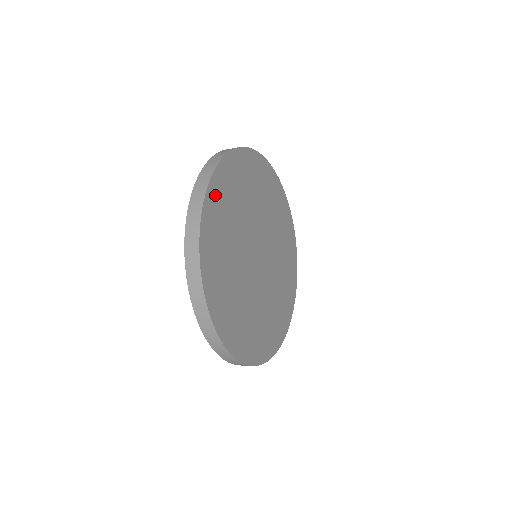
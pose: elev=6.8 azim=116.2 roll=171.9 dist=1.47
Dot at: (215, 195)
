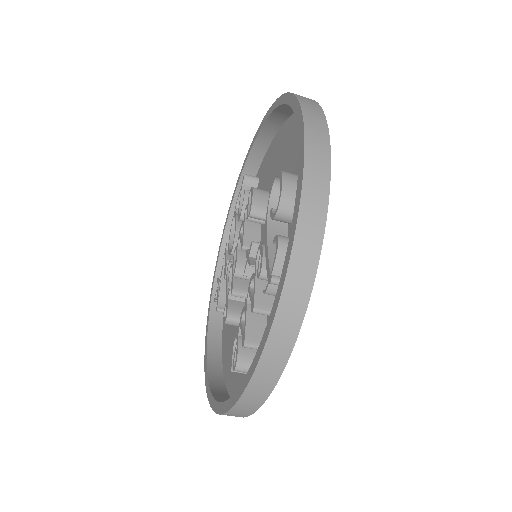
Dot at: (284, 130)
